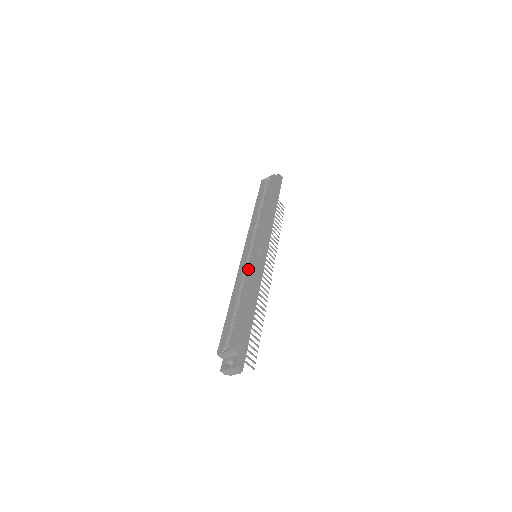
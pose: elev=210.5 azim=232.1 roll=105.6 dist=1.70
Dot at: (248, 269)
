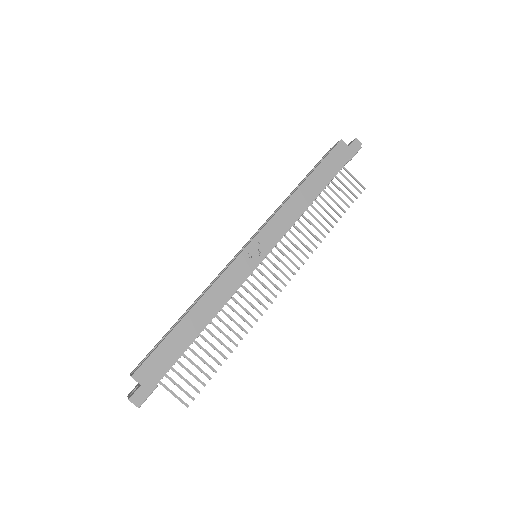
Dot at: (221, 273)
